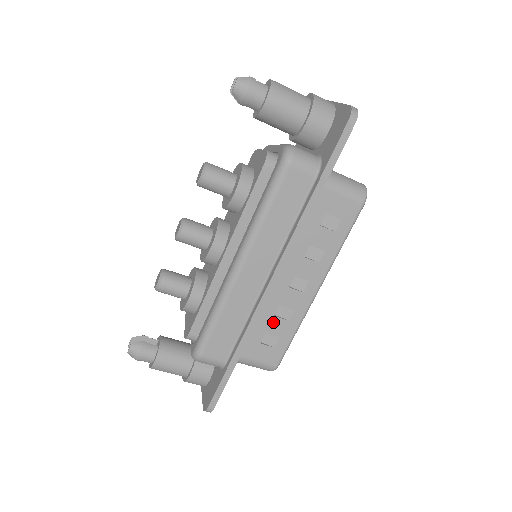
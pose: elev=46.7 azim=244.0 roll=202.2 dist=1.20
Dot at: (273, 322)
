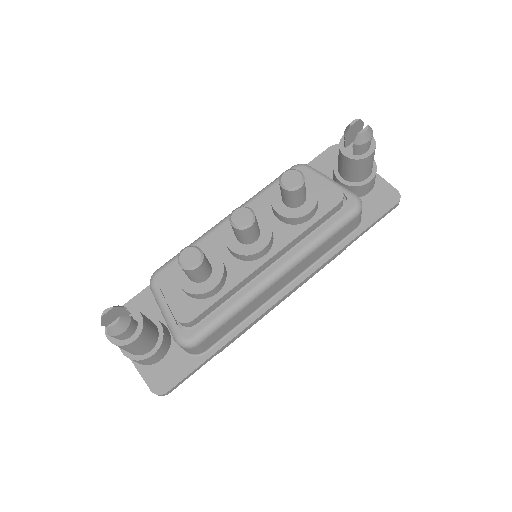
Dot at: occluded
